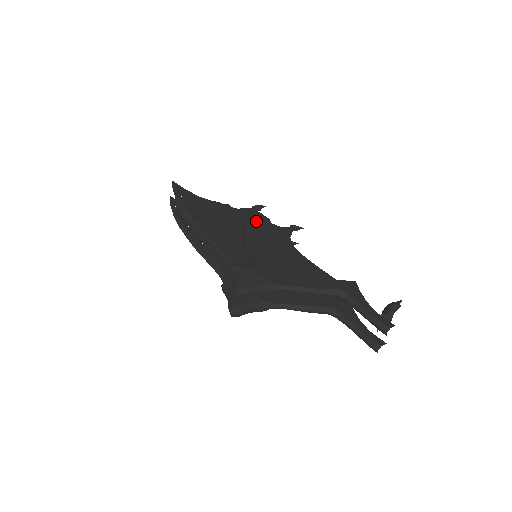
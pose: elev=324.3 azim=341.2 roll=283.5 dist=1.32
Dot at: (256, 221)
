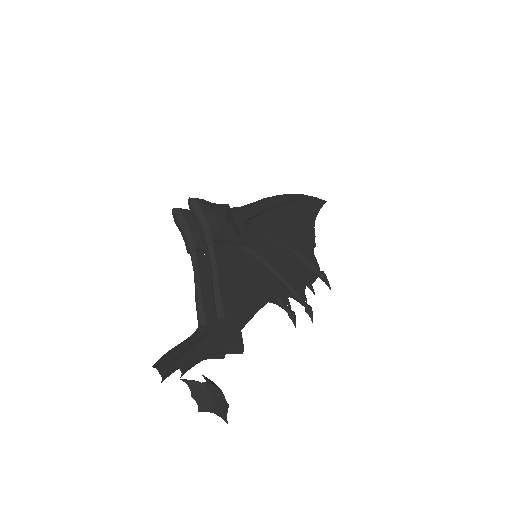
Dot at: (303, 267)
